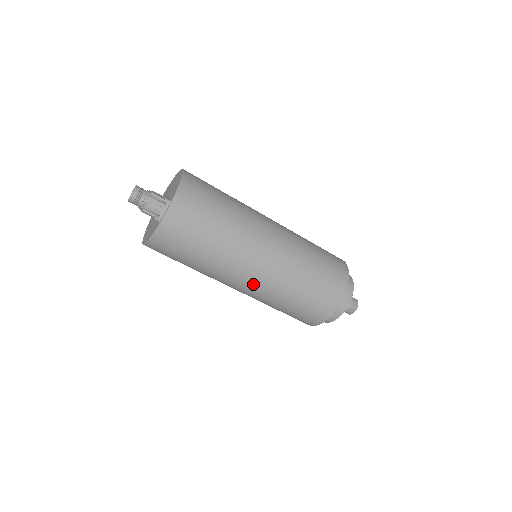
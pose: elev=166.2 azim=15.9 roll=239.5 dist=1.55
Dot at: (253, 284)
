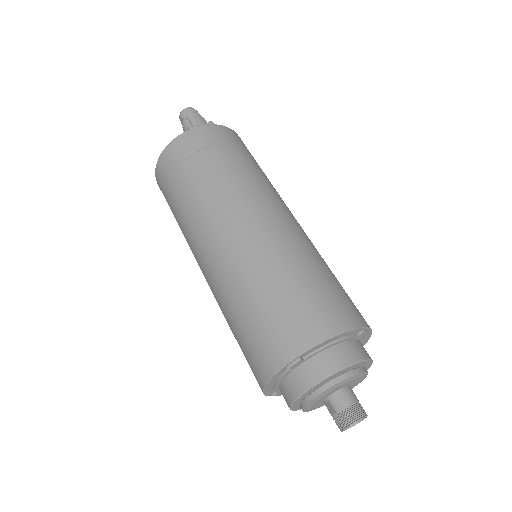
Dot at: (233, 237)
